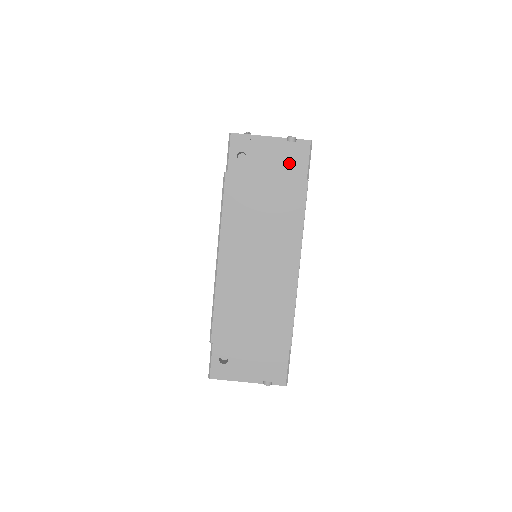
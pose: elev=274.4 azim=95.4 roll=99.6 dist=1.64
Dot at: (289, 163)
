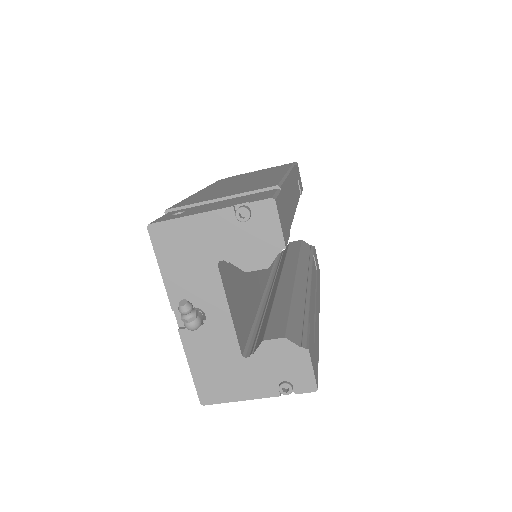
Dot at: occluded
